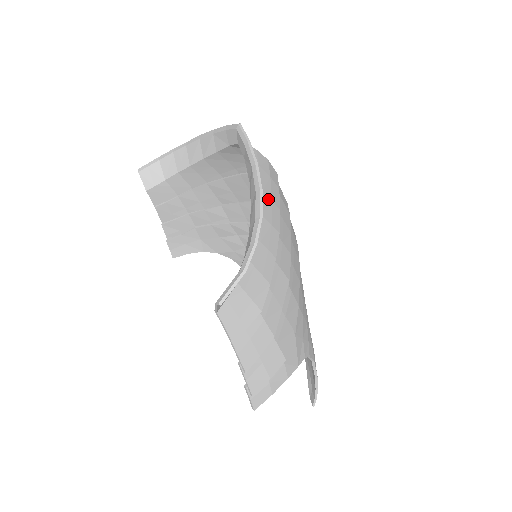
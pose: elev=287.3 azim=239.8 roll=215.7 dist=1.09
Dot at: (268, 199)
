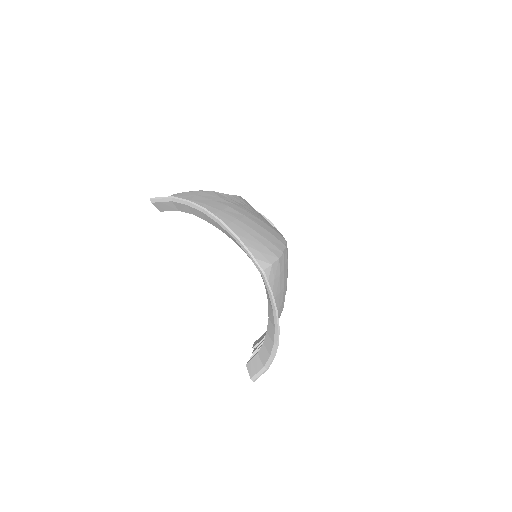
Dot at: (278, 296)
